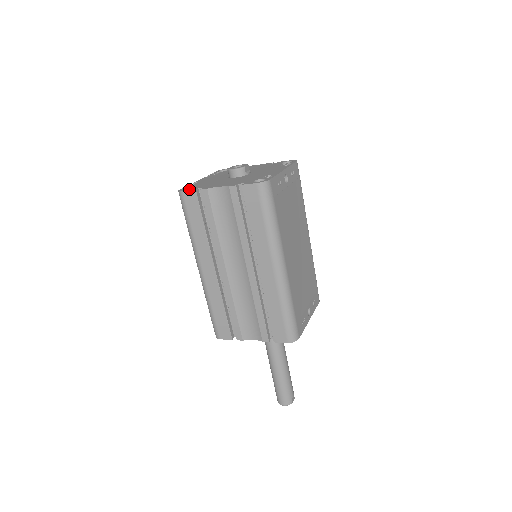
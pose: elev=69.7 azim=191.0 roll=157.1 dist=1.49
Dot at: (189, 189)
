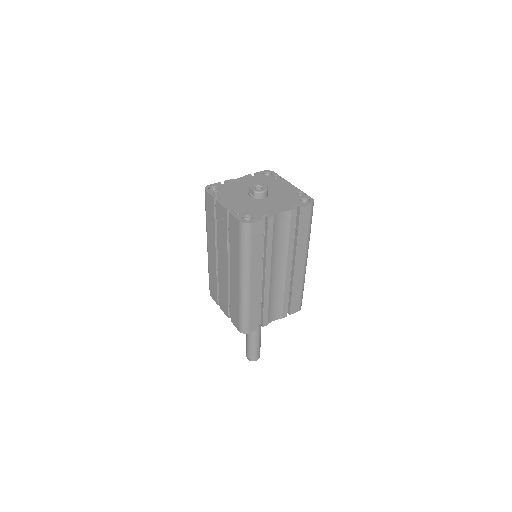
Dot at: (254, 219)
